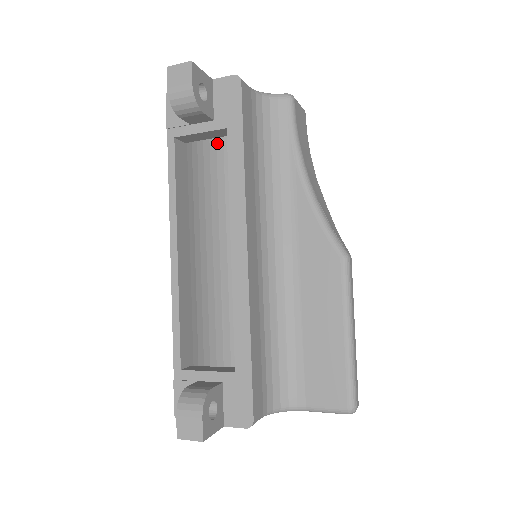
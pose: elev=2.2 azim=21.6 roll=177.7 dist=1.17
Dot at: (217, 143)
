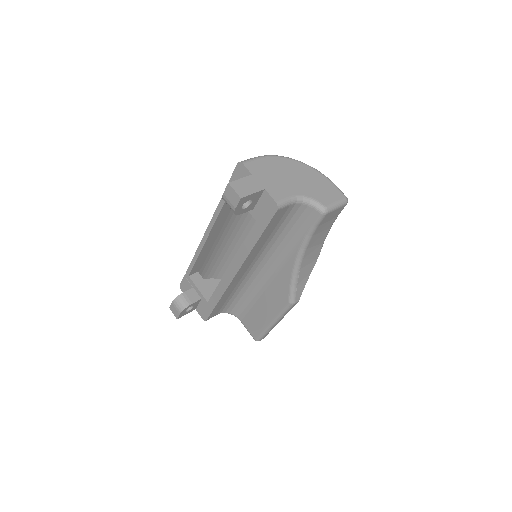
Dot at: occluded
